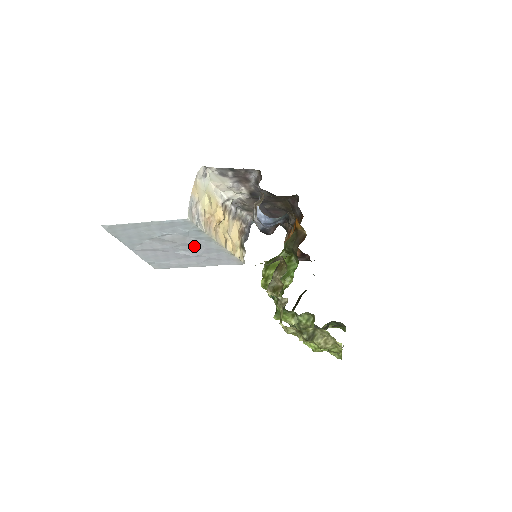
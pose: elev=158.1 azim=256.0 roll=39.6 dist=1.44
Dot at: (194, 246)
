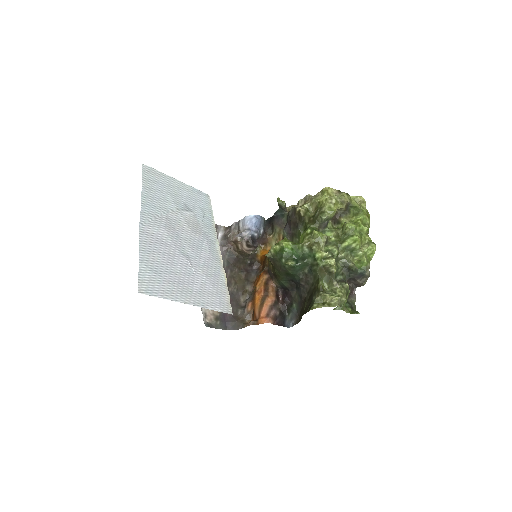
Dot at: (199, 247)
